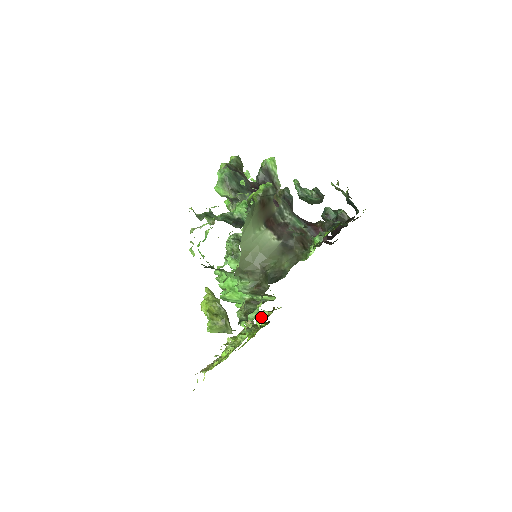
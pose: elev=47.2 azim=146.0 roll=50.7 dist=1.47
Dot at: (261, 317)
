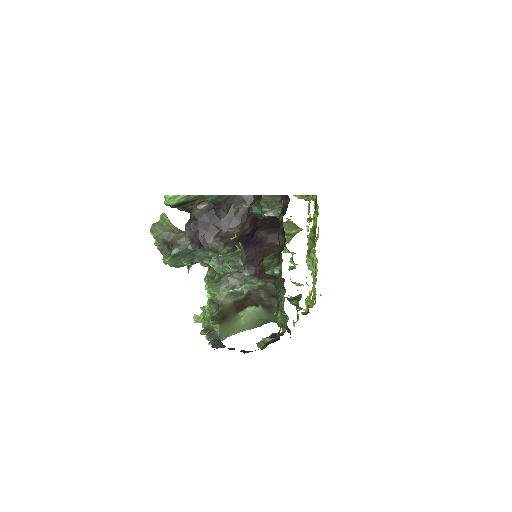
Dot at: (307, 235)
